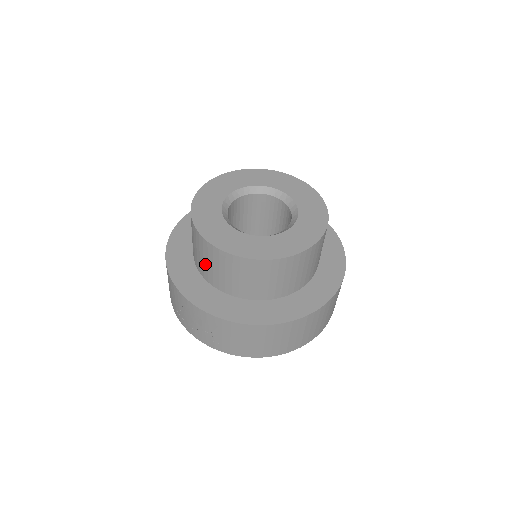
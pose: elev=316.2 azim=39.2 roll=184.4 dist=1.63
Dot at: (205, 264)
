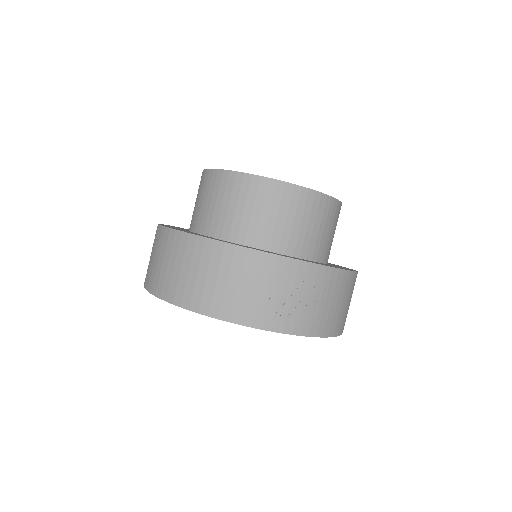
Dot at: (279, 224)
